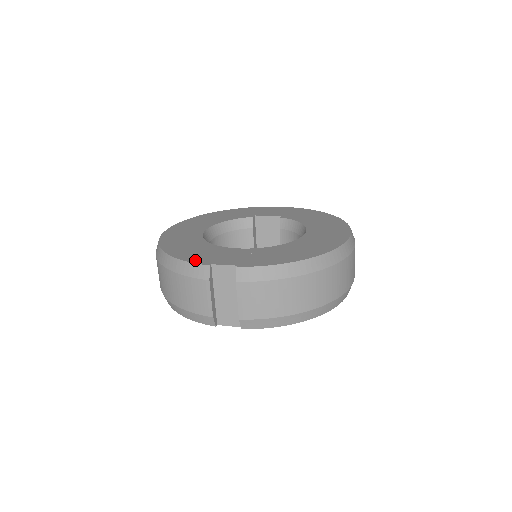
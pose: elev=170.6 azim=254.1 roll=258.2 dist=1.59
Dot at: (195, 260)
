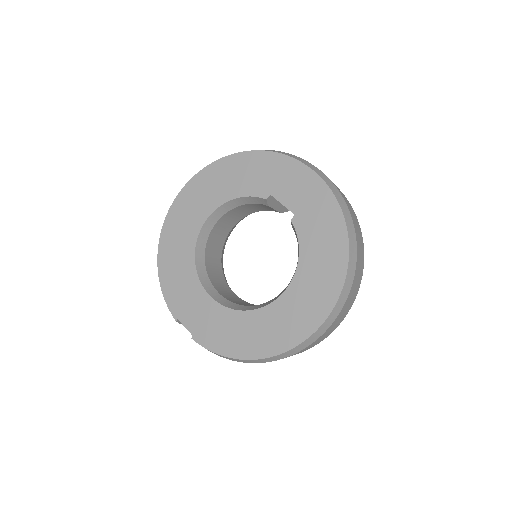
Dot at: (170, 302)
